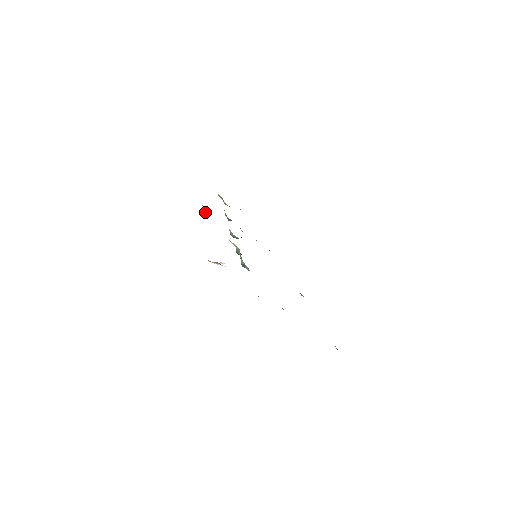
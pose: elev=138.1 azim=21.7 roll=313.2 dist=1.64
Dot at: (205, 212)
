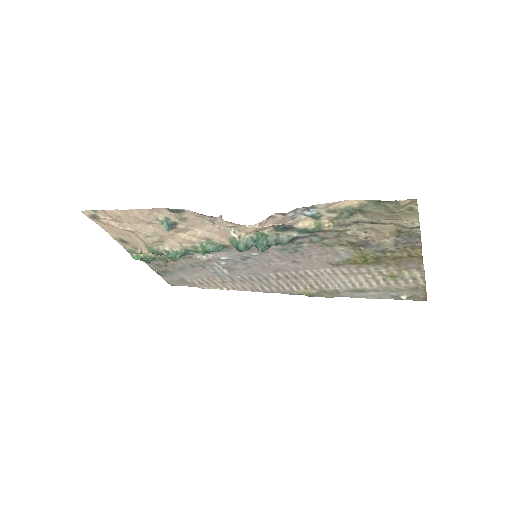
Dot at: (168, 228)
